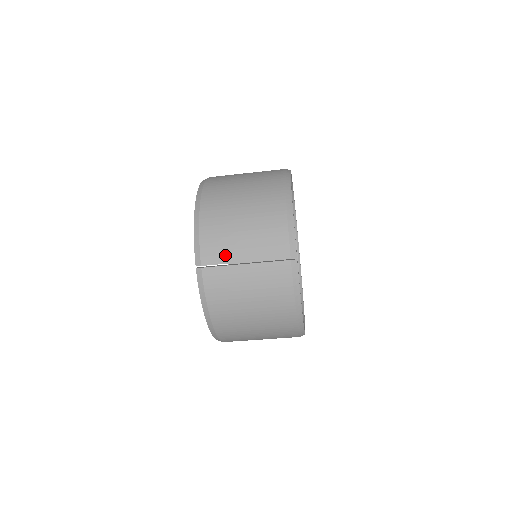
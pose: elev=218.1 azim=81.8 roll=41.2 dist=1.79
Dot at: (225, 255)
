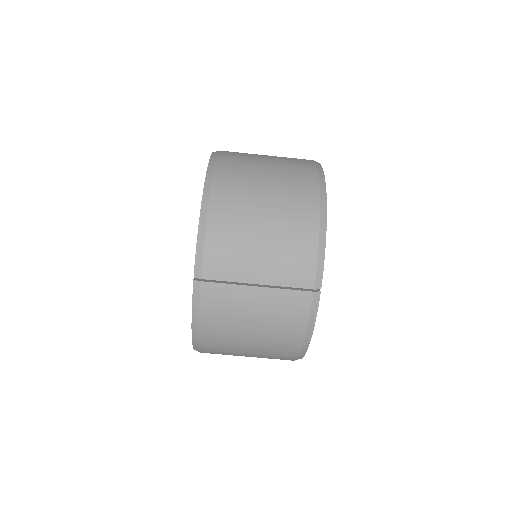
Dot at: (234, 271)
